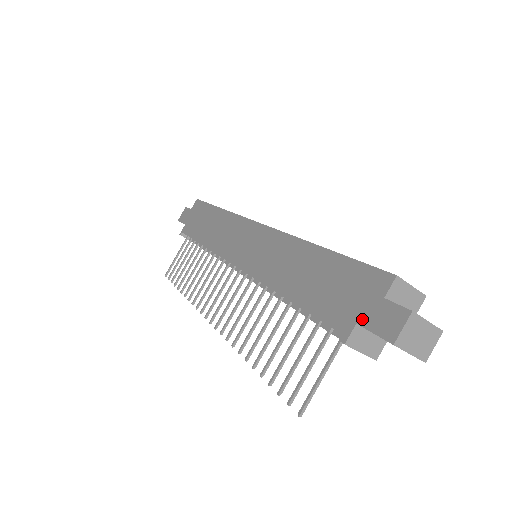
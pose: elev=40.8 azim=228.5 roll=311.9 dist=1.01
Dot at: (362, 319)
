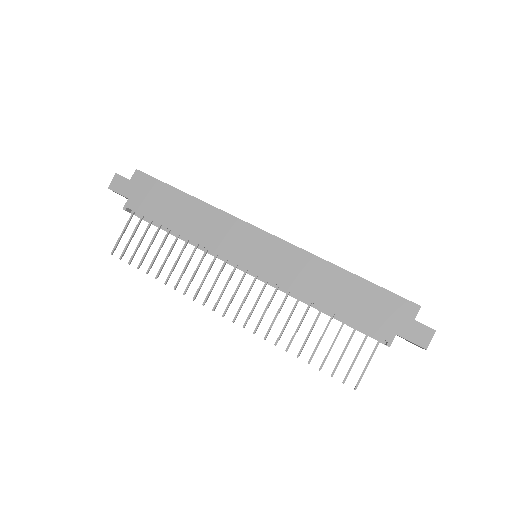
Dot at: (400, 332)
